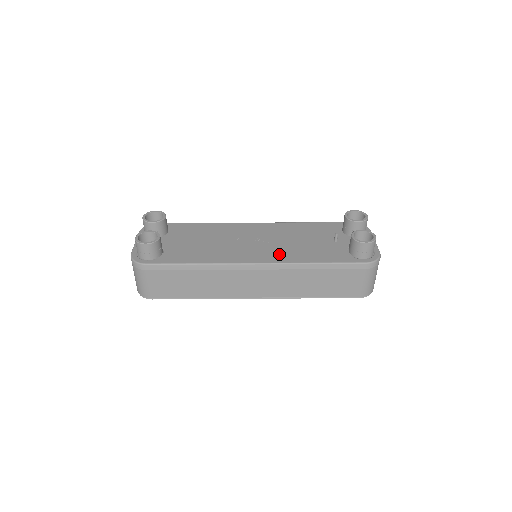
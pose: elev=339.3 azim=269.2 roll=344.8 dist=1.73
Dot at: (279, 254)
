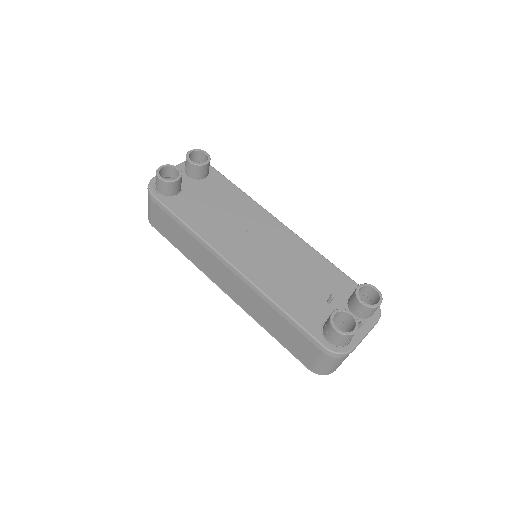
Dot at: (261, 272)
